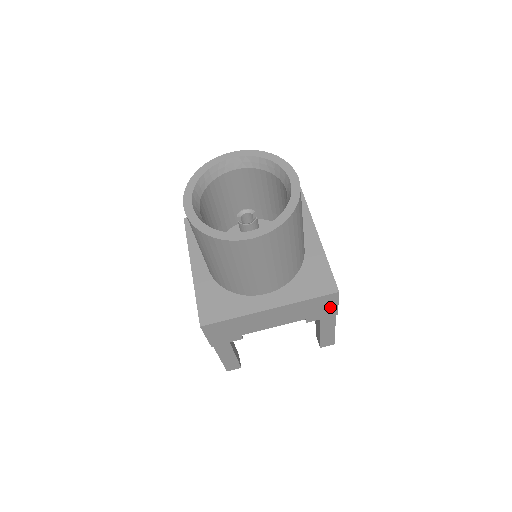
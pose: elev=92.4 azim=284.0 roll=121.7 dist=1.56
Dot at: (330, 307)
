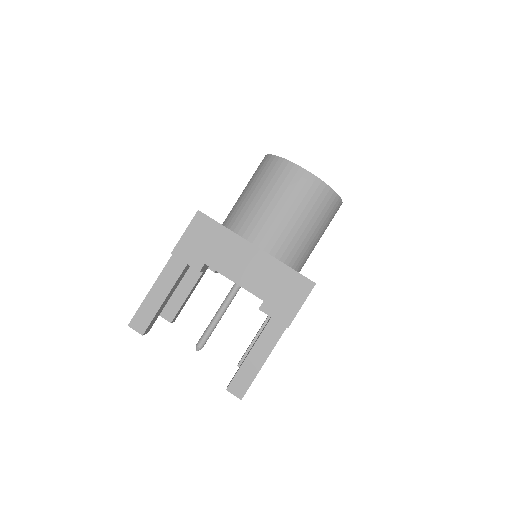
Dot at: (293, 304)
